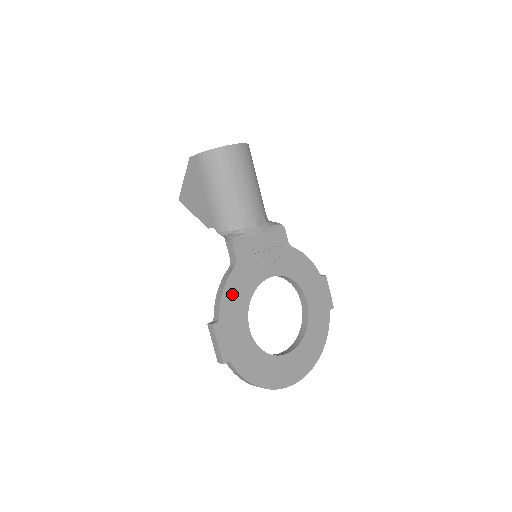
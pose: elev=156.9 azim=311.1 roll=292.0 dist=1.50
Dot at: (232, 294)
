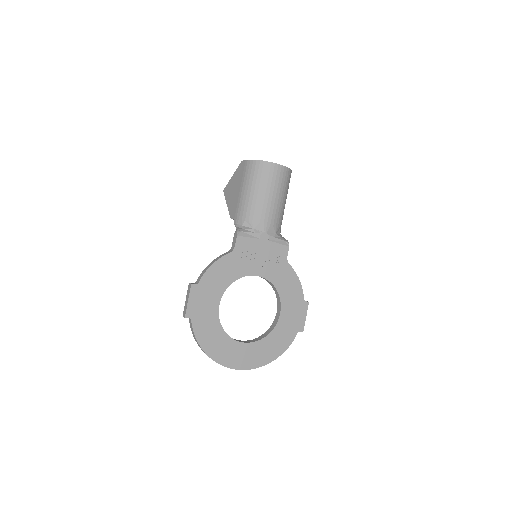
Dot at: (218, 271)
